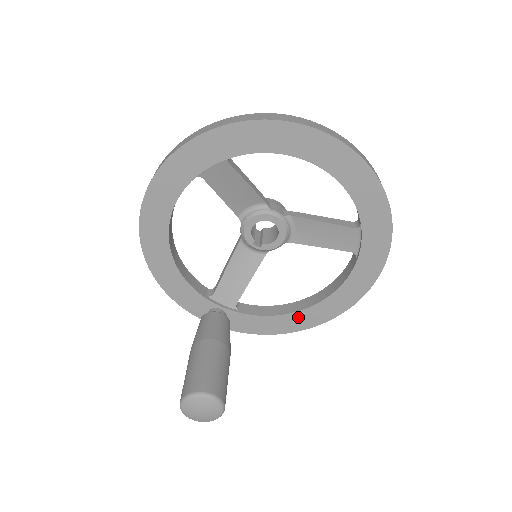
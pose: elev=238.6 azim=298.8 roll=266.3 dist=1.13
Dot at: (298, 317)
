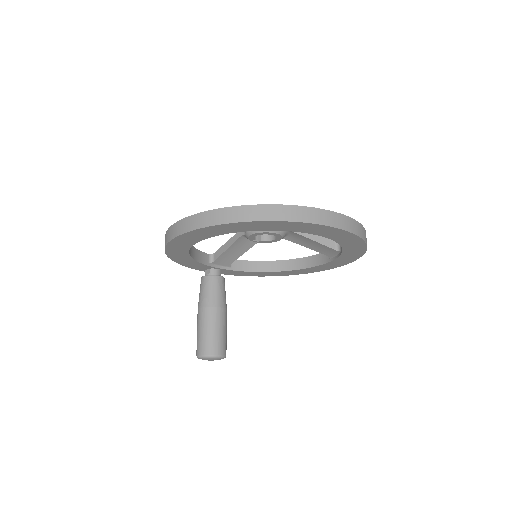
Dot at: (274, 273)
